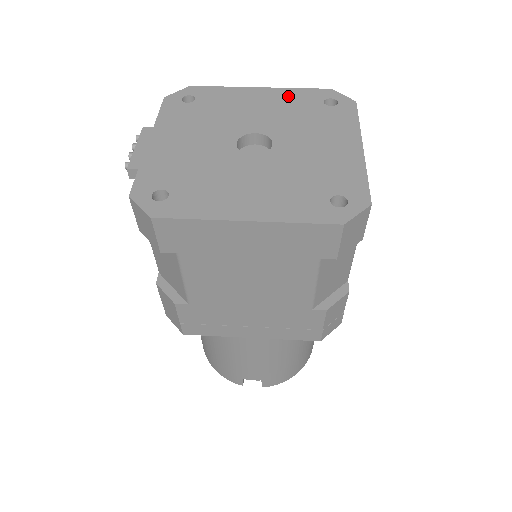
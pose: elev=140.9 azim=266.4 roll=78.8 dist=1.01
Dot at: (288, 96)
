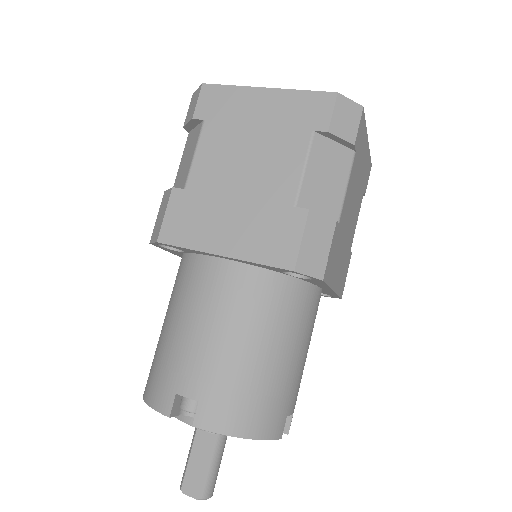
Dot at: occluded
